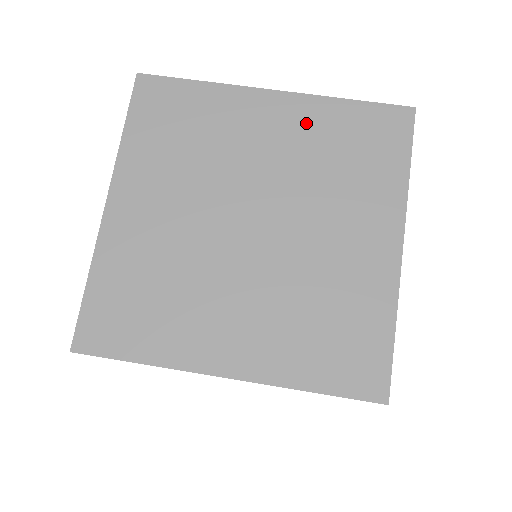
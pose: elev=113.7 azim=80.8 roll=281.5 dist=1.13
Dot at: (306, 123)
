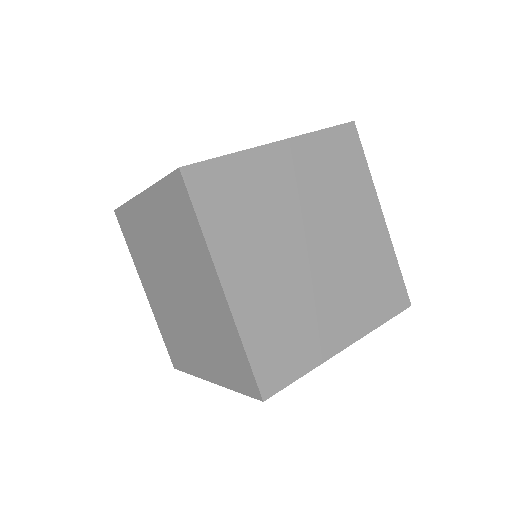
Dot at: occluded
